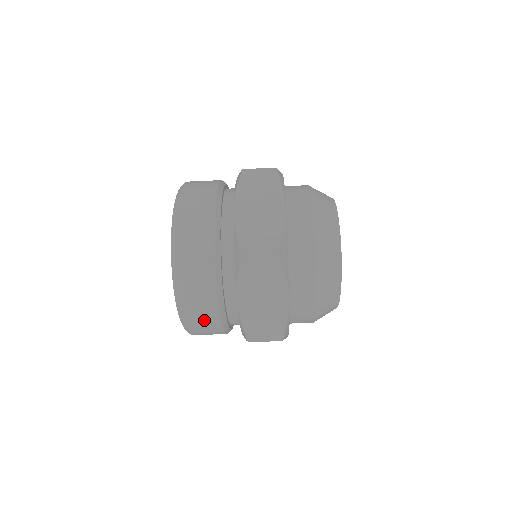
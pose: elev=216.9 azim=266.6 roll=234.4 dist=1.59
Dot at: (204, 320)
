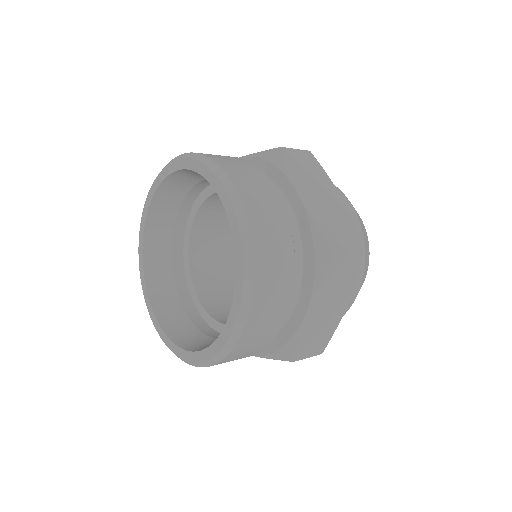
Dot at: (256, 343)
